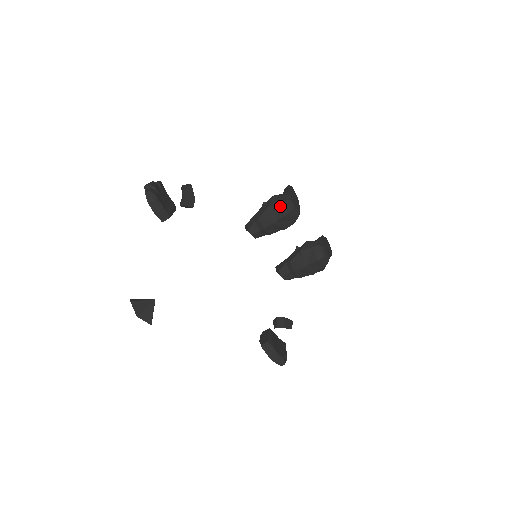
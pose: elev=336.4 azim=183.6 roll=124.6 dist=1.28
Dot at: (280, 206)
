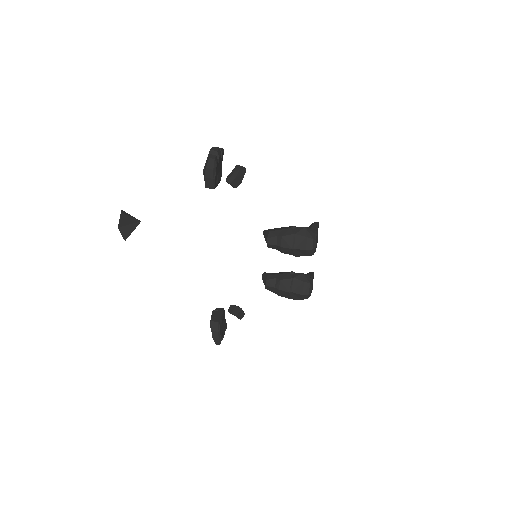
Dot at: (306, 240)
